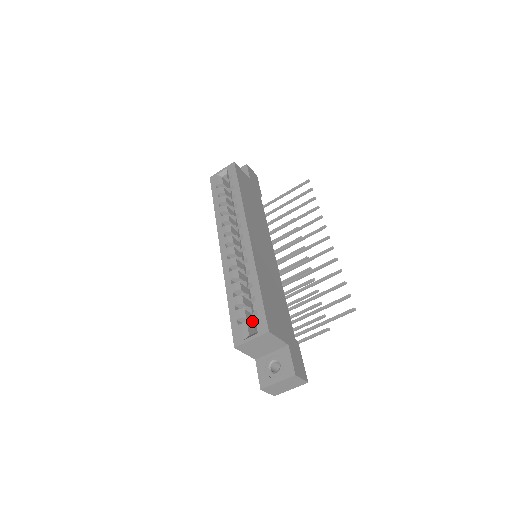
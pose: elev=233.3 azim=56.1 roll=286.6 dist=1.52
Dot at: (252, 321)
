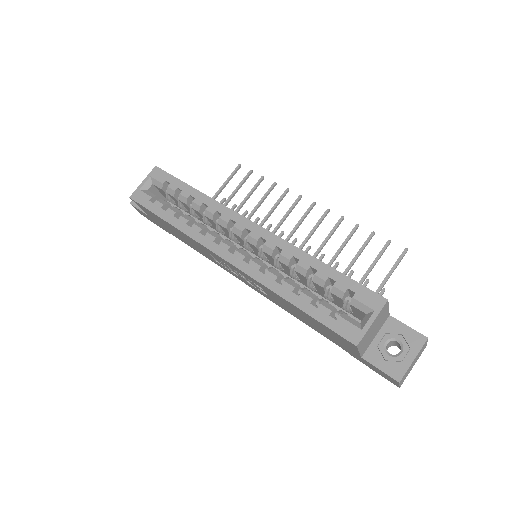
Dot at: (340, 310)
